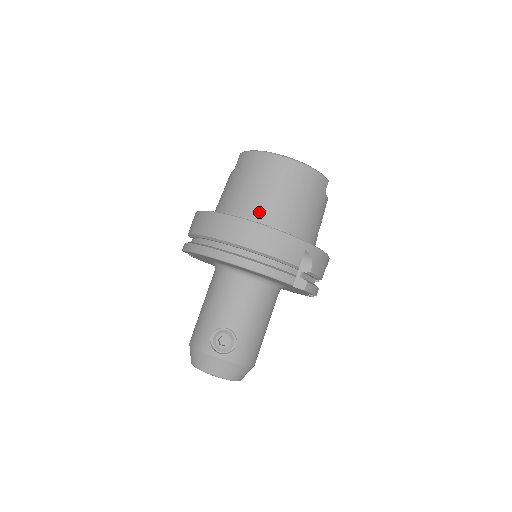
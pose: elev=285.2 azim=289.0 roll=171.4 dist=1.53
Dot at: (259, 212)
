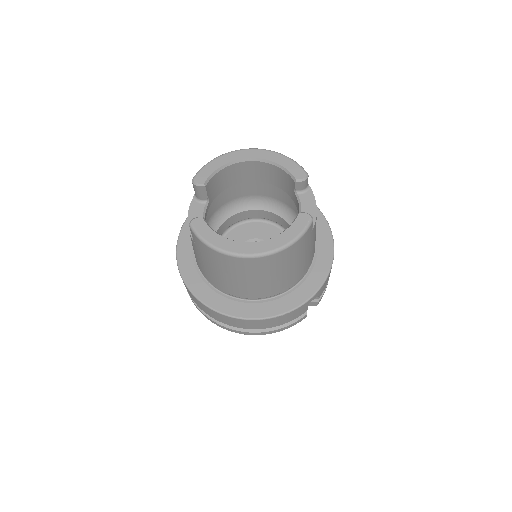
Dot at: (249, 294)
